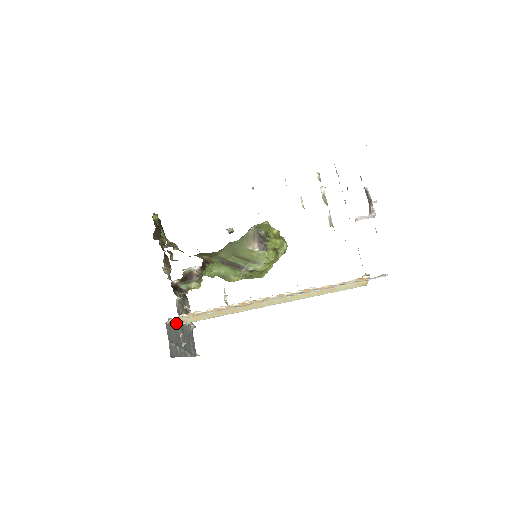
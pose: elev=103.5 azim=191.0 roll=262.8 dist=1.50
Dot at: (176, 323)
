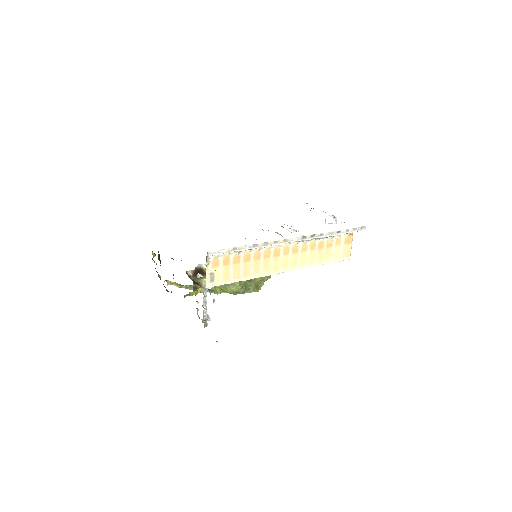
Dot at: (205, 280)
